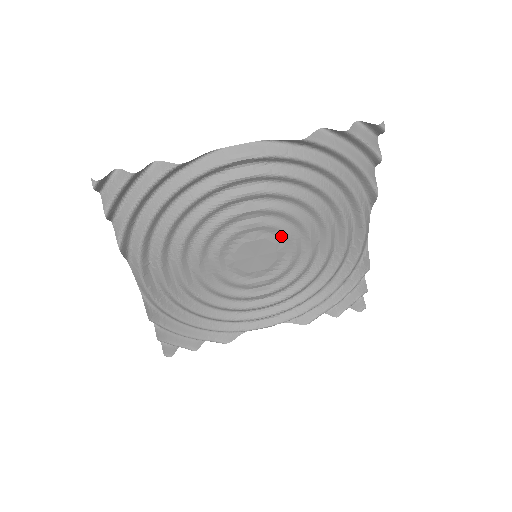
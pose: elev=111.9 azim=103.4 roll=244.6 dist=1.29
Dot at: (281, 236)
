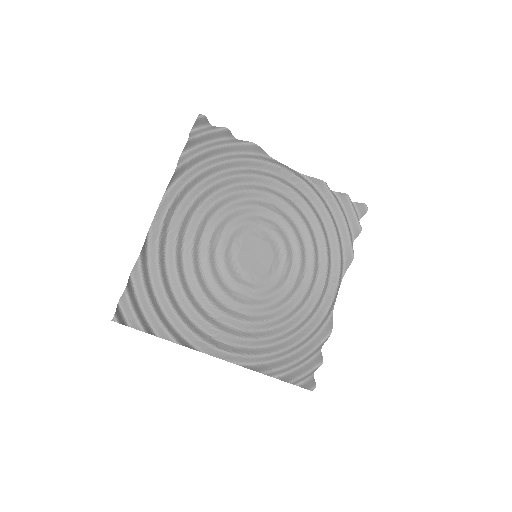
Dot at: (250, 228)
